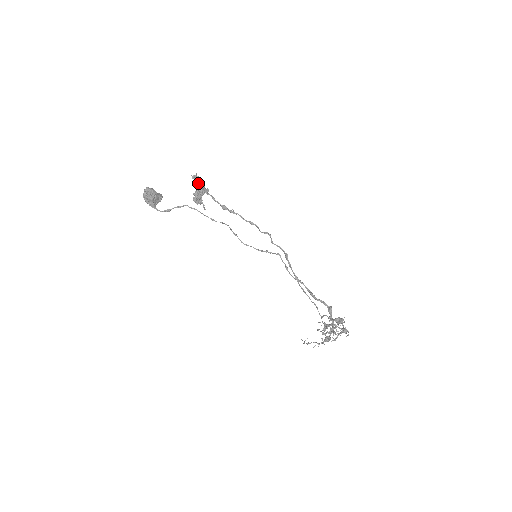
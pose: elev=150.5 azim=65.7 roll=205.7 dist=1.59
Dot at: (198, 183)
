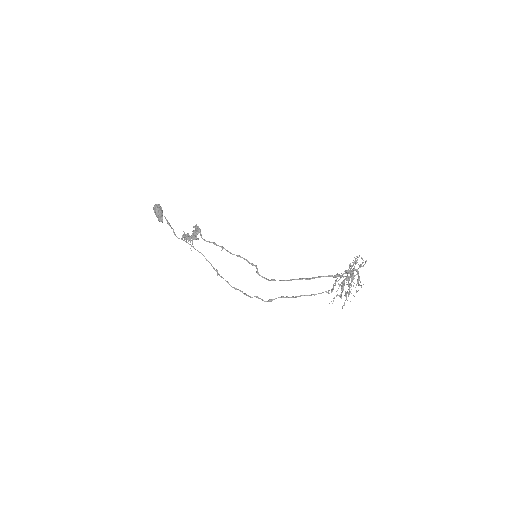
Dot at: (189, 235)
